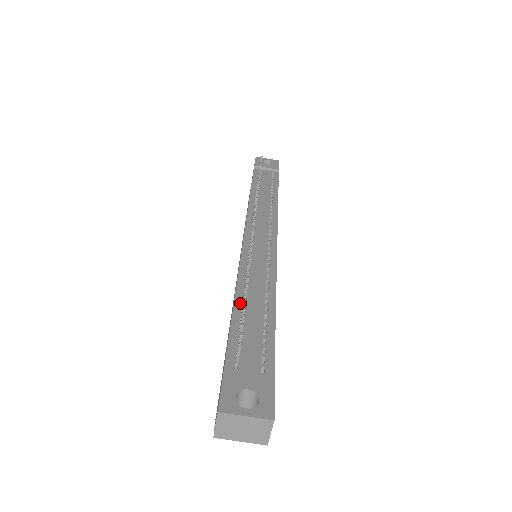
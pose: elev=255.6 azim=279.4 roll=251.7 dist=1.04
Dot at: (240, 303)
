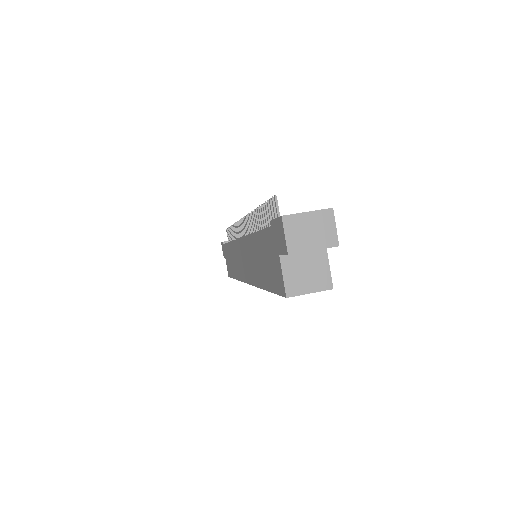
Dot at: occluded
